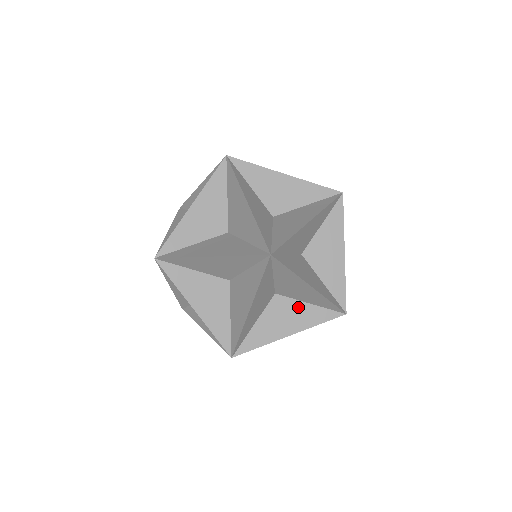
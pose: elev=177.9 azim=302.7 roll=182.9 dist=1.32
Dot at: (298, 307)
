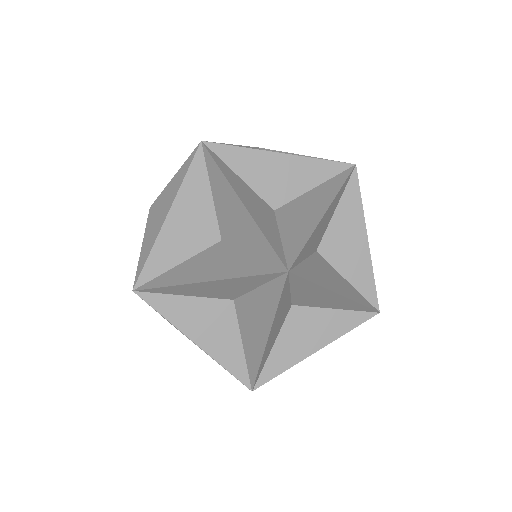
Dot at: (339, 277)
